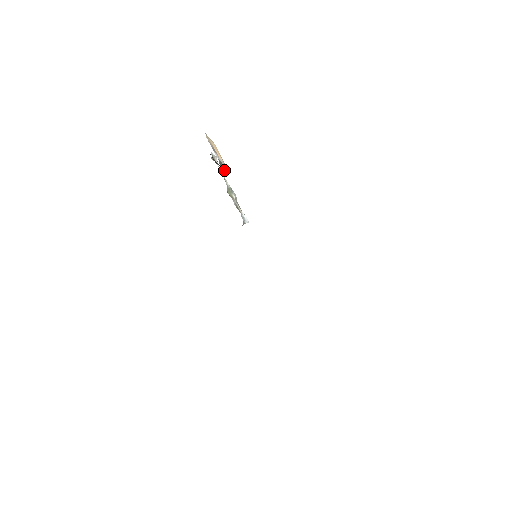
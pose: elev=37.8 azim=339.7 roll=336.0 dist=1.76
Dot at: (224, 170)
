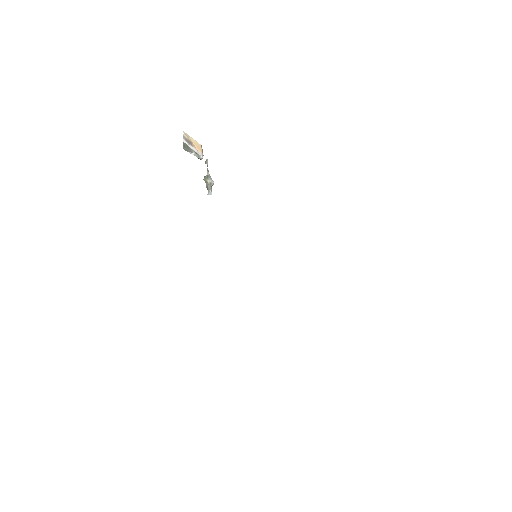
Dot at: occluded
